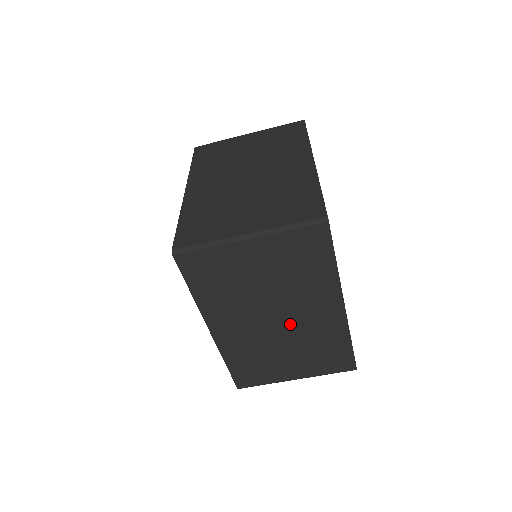
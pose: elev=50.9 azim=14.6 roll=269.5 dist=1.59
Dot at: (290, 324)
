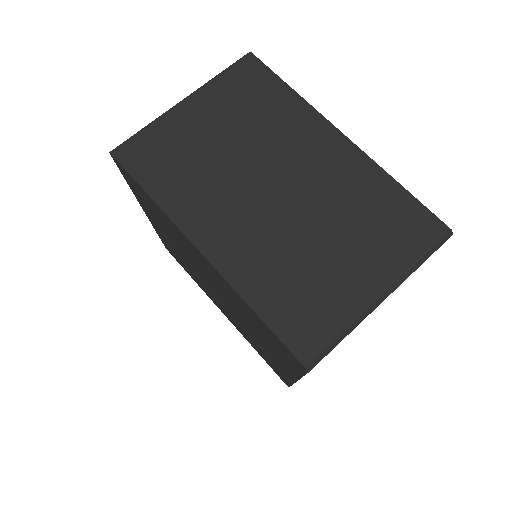
Dot at: occluded
